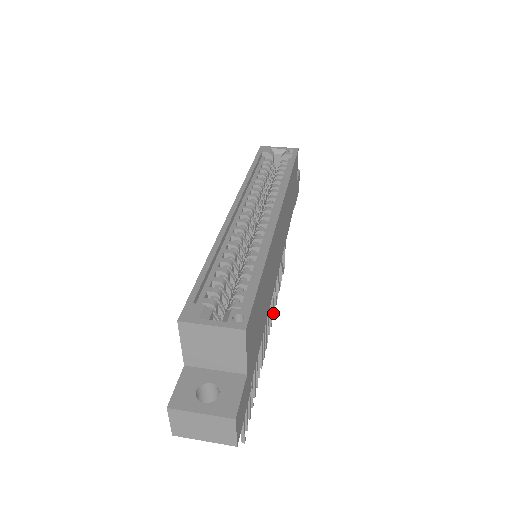
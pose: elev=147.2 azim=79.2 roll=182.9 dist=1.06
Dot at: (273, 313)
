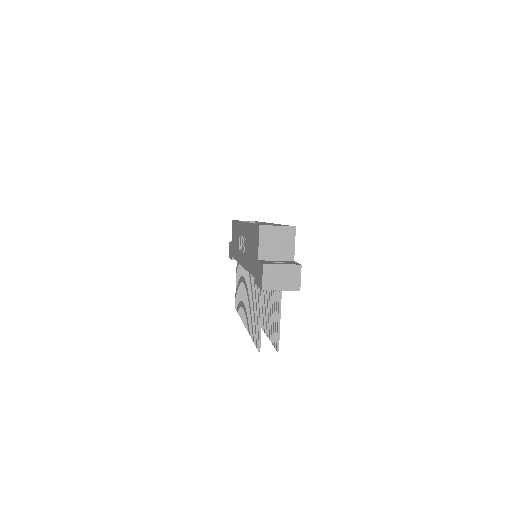
Dot at: occluded
